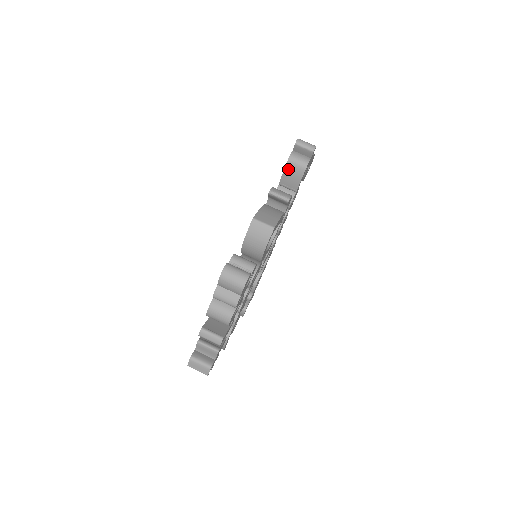
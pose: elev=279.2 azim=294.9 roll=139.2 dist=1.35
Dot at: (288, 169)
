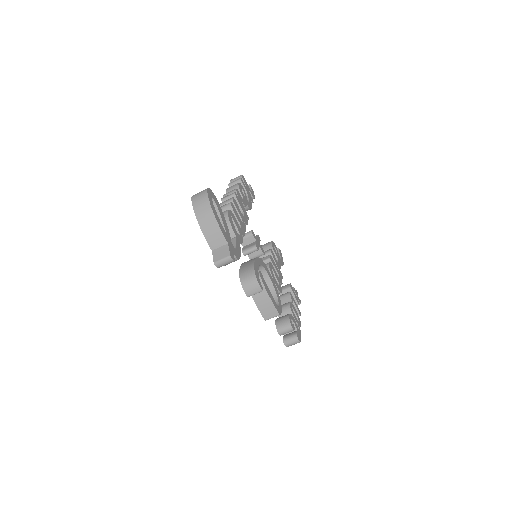
Dot at: occluded
